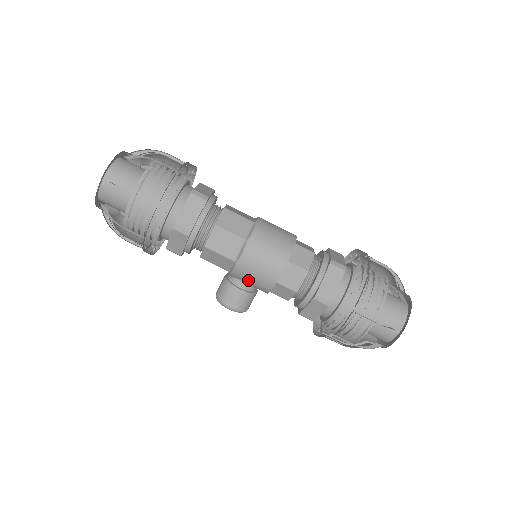
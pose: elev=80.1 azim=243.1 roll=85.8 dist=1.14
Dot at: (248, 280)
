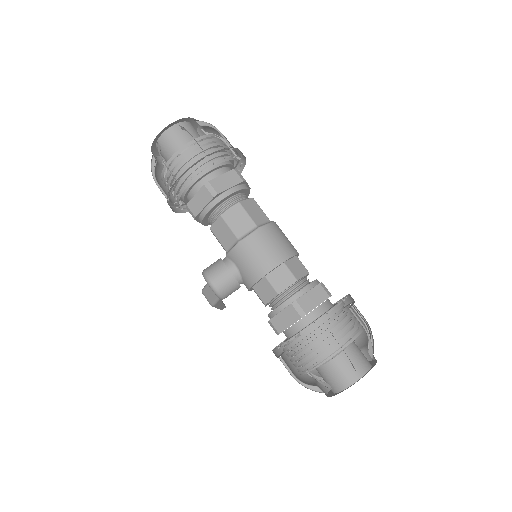
Dot at: (241, 264)
